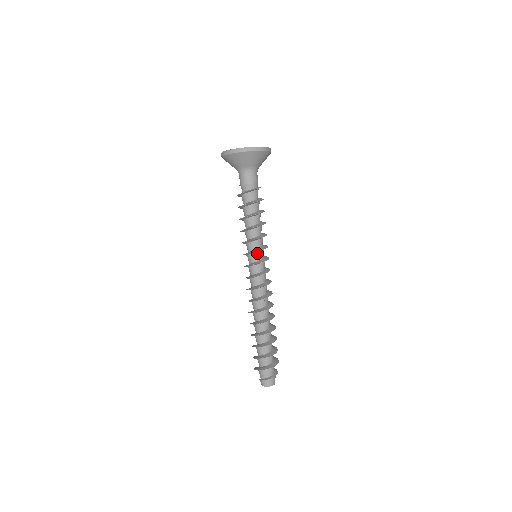
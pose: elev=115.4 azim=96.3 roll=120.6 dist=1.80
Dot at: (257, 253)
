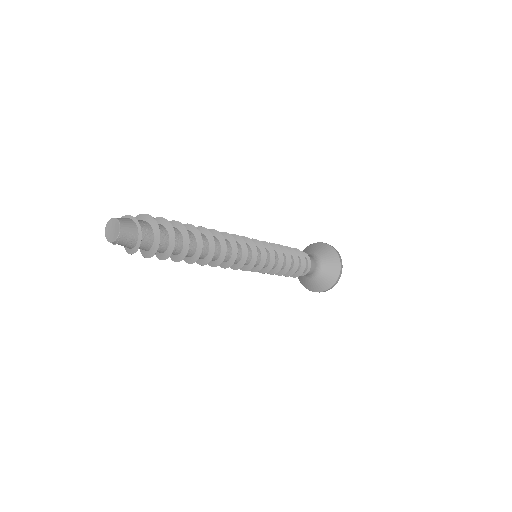
Dot at: occluded
